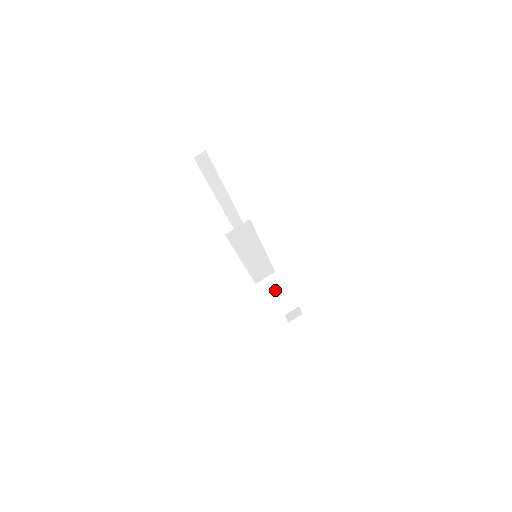
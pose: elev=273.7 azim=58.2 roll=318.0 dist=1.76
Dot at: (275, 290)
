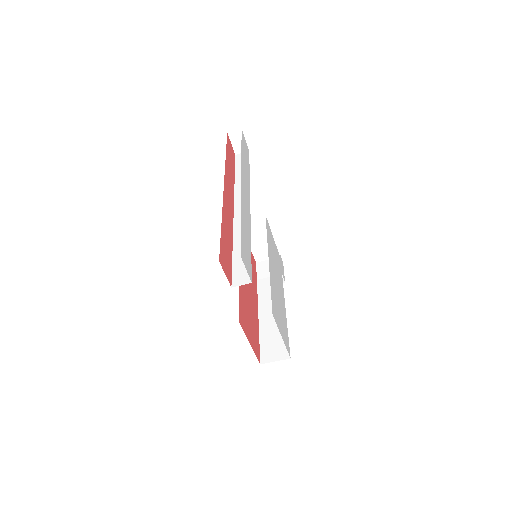
Dot at: (260, 232)
